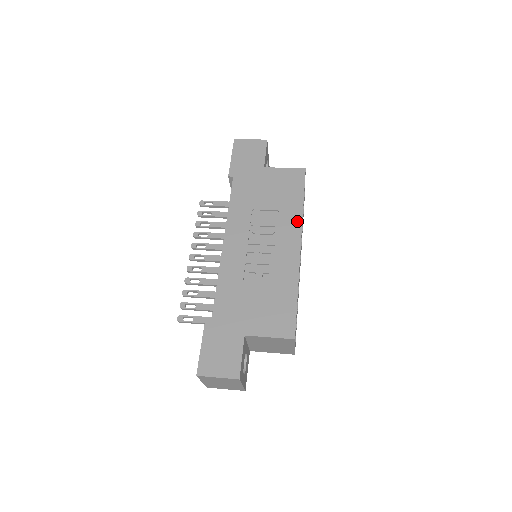
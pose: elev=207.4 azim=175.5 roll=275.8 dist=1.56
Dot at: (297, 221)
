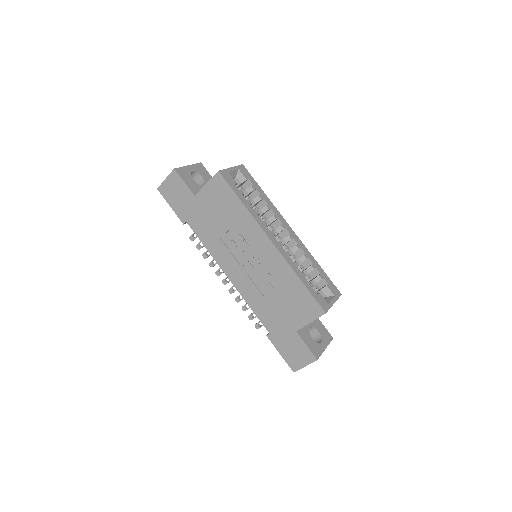
Dot at: (252, 223)
